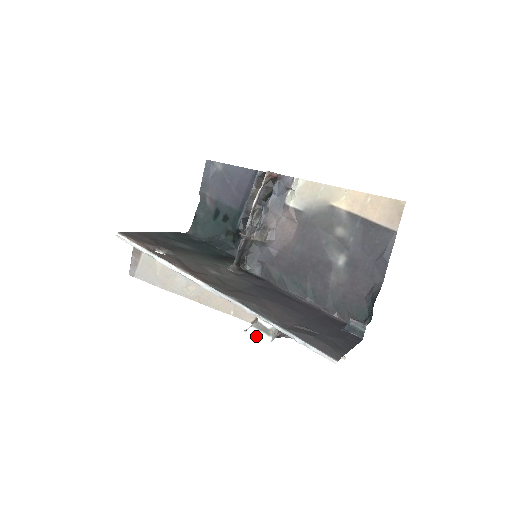
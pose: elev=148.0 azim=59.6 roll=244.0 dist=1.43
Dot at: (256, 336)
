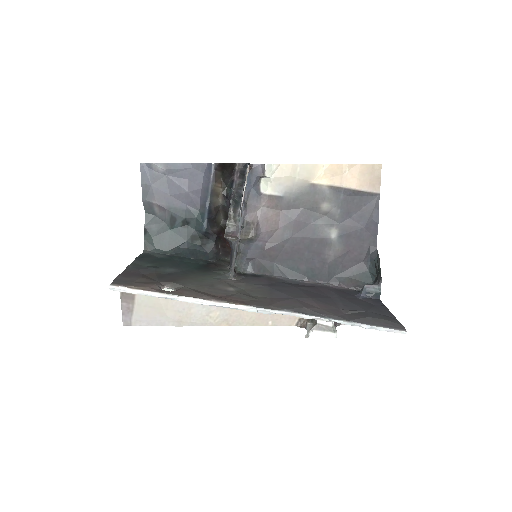
Dot at: occluded
